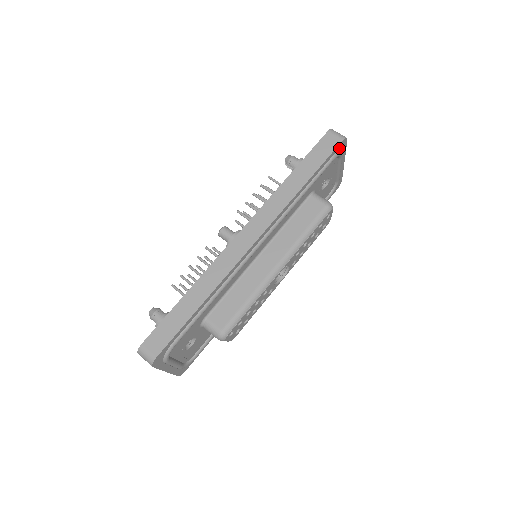
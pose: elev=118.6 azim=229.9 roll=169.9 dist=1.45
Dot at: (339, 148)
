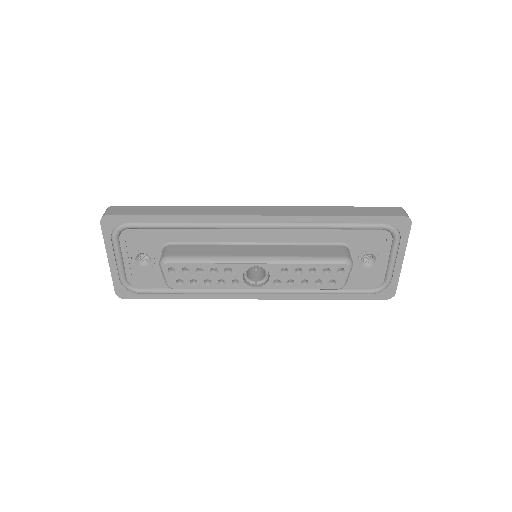
Dot at: (397, 223)
